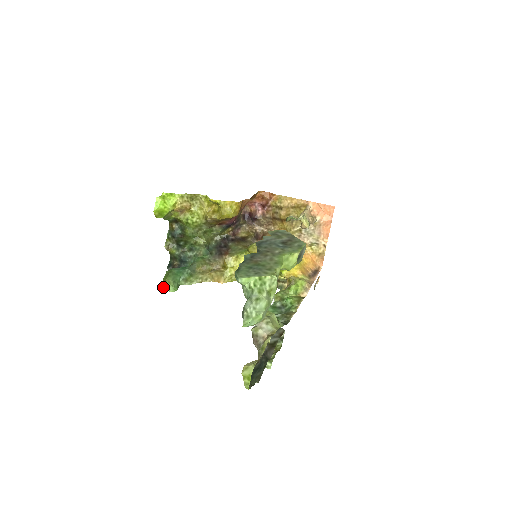
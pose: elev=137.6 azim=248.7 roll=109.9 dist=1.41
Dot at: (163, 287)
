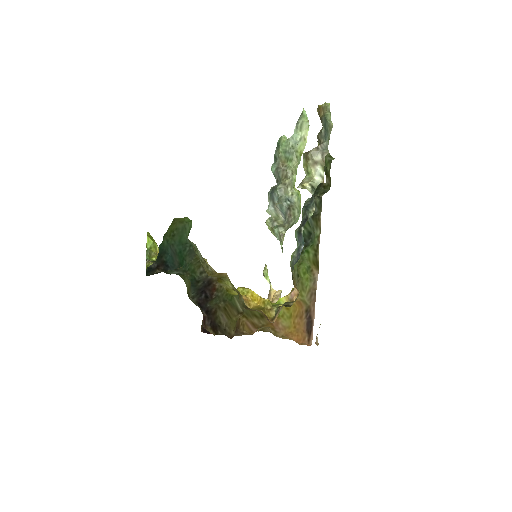
Dot at: (176, 219)
